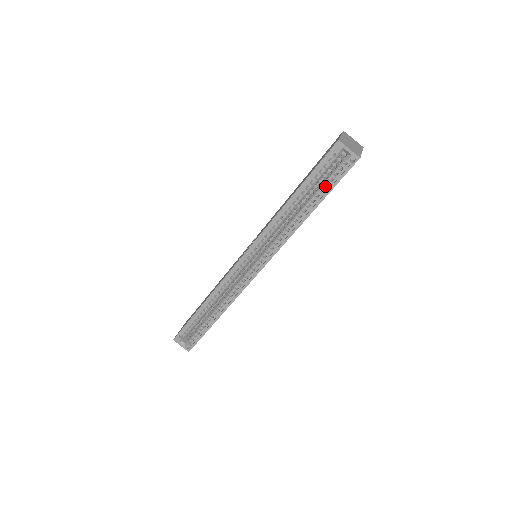
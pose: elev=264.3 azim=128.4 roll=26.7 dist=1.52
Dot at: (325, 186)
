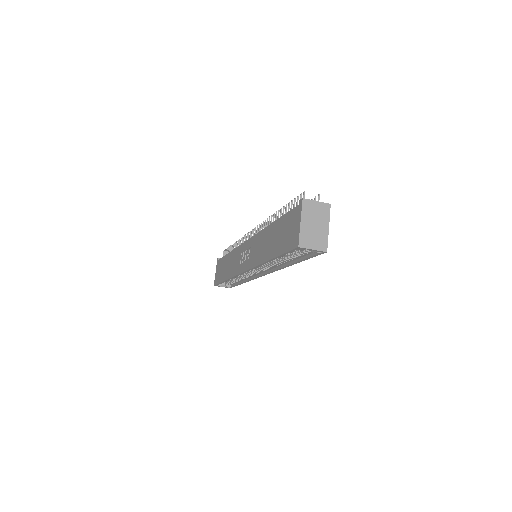
Dot at: (299, 254)
